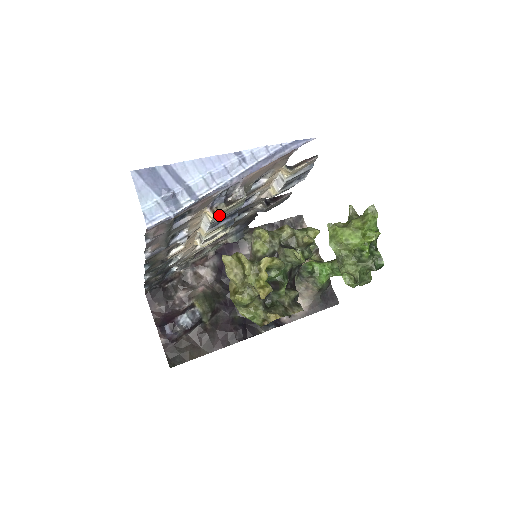
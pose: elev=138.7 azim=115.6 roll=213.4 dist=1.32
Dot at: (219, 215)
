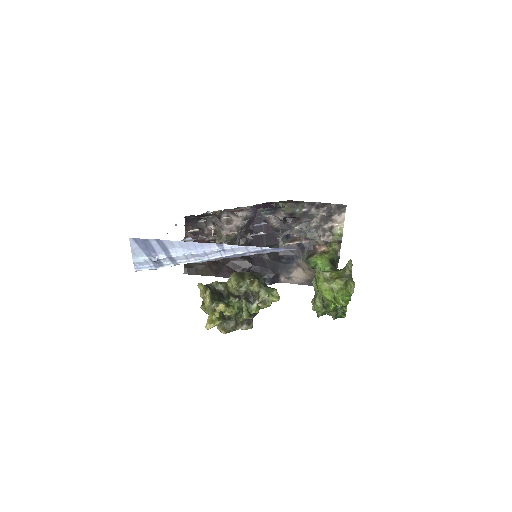
Dot at: occluded
